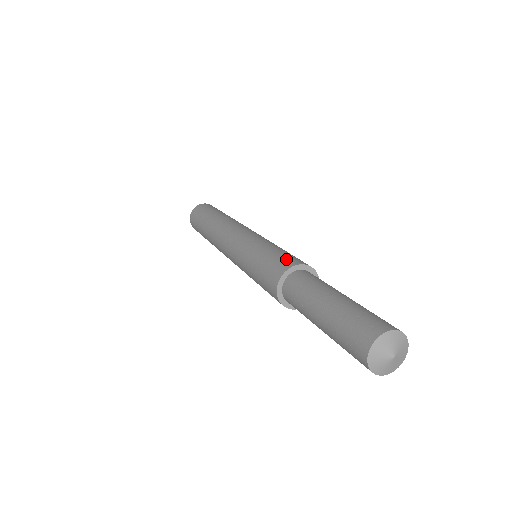
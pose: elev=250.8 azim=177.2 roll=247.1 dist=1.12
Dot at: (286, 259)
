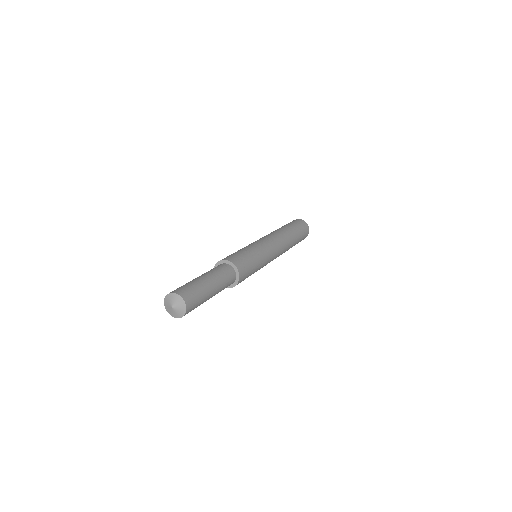
Dot at: (227, 257)
